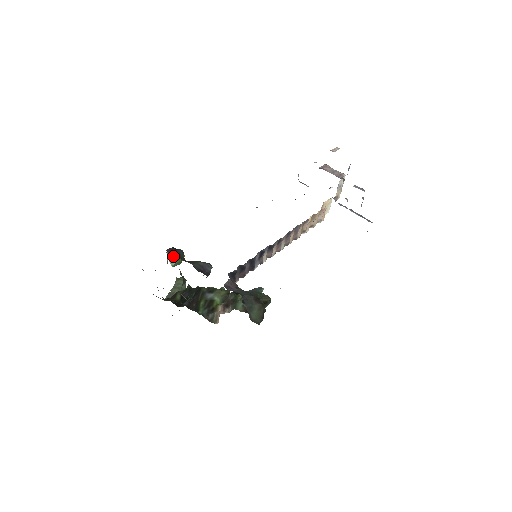
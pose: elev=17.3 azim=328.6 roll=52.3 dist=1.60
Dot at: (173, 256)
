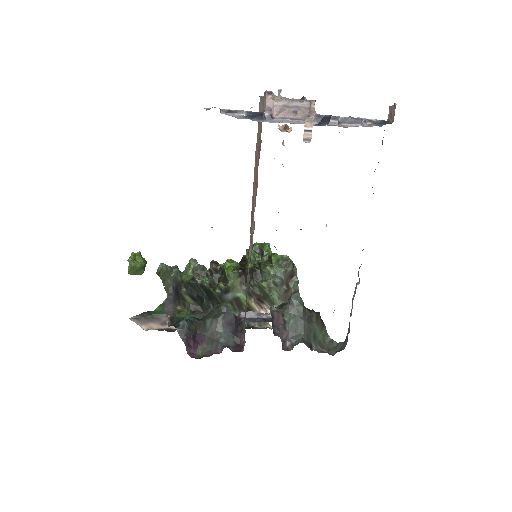
Dot at: (199, 350)
